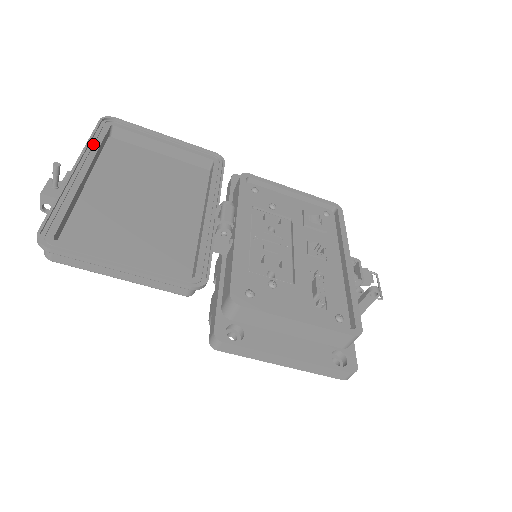
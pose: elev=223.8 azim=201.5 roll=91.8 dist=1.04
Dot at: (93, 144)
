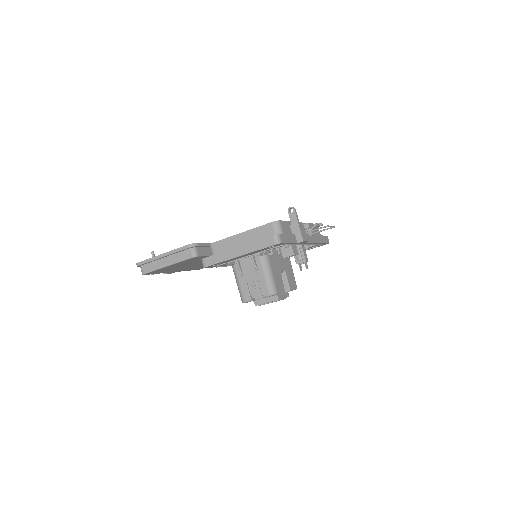
Dot at: occluded
